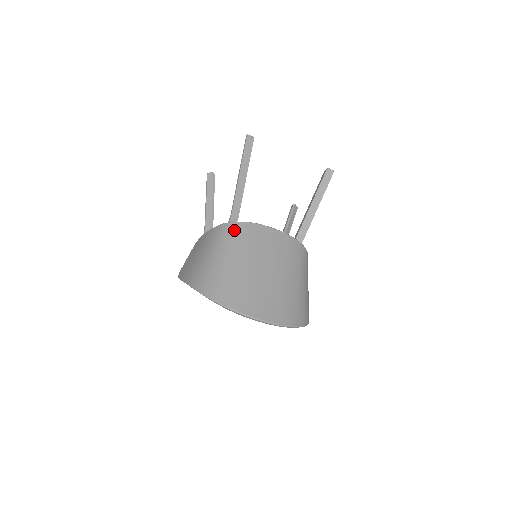
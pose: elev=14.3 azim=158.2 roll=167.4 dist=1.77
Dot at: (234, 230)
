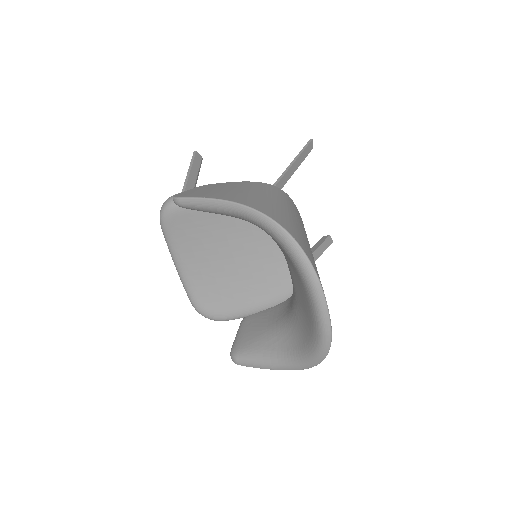
Dot at: (289, 198)
